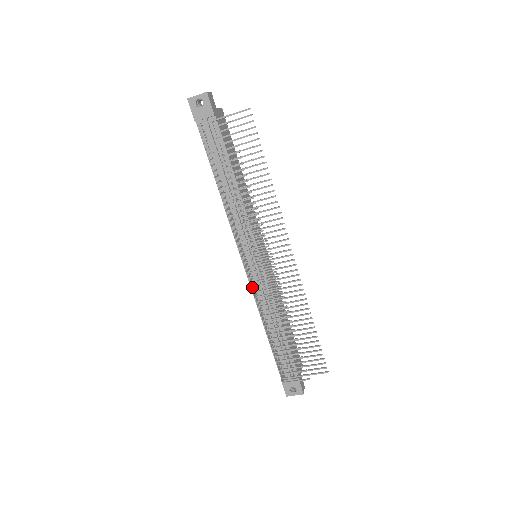
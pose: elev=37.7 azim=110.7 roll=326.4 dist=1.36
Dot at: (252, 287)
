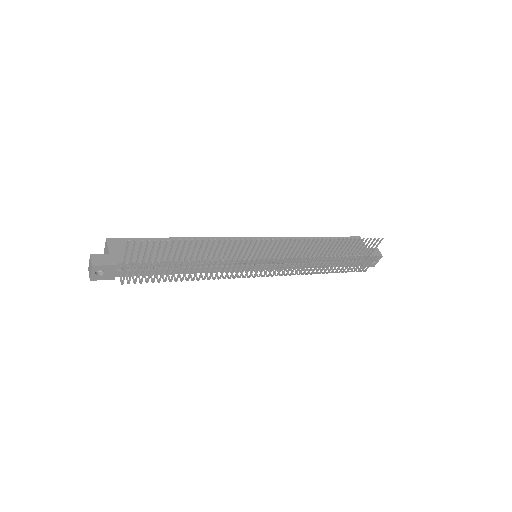
Dot at: occluded
